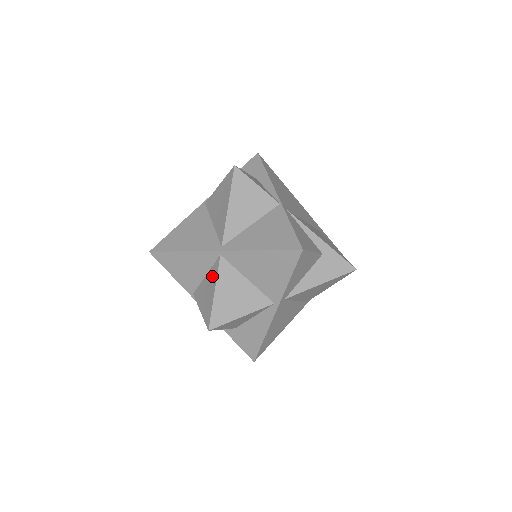
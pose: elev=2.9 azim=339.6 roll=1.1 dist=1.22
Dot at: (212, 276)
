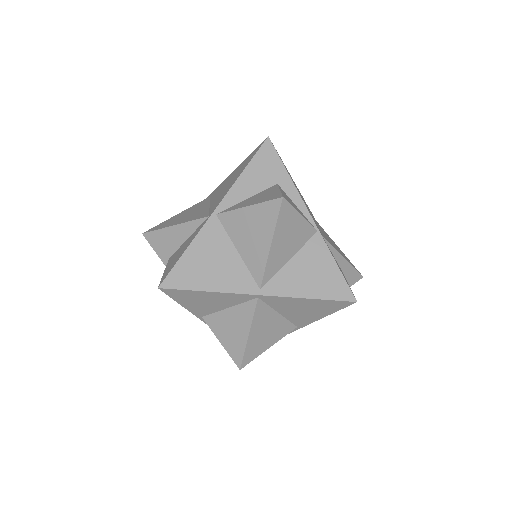
Dot at: (243, 315)
